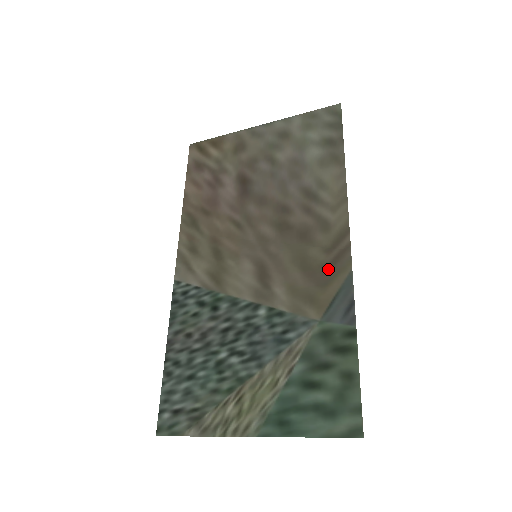
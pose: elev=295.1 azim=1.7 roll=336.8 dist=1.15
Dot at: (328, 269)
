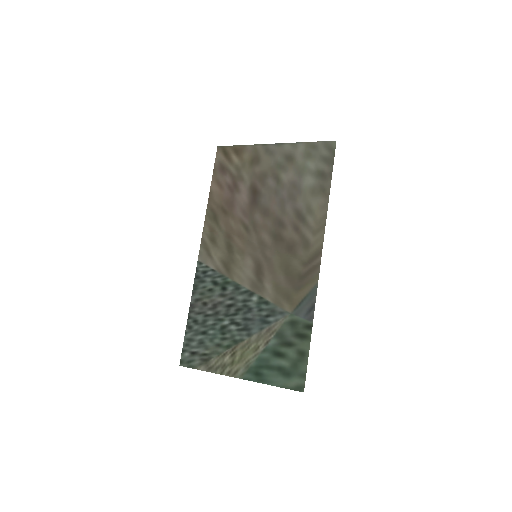
Dot at: (302, 278)
